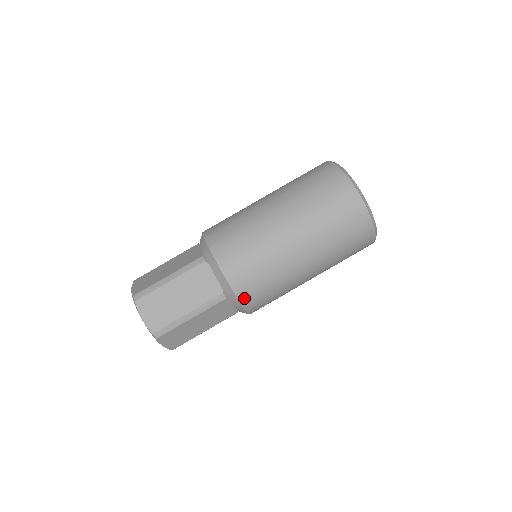
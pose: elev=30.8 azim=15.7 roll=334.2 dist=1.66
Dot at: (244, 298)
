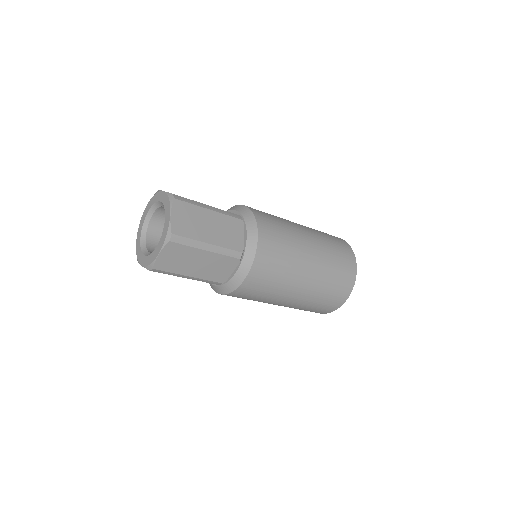
Dot at: (255, 269)
